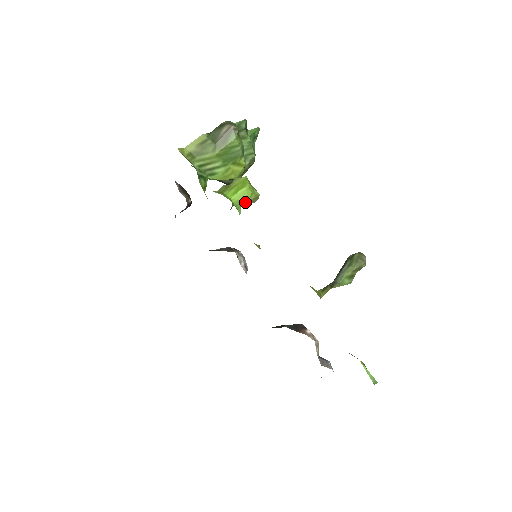
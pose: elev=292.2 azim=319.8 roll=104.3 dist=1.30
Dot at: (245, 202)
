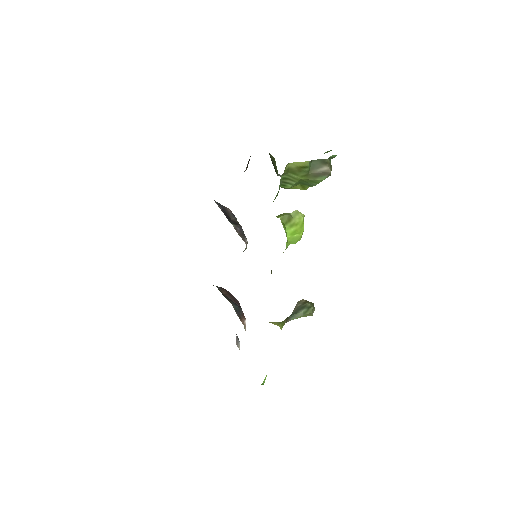
Dot at: occluded
